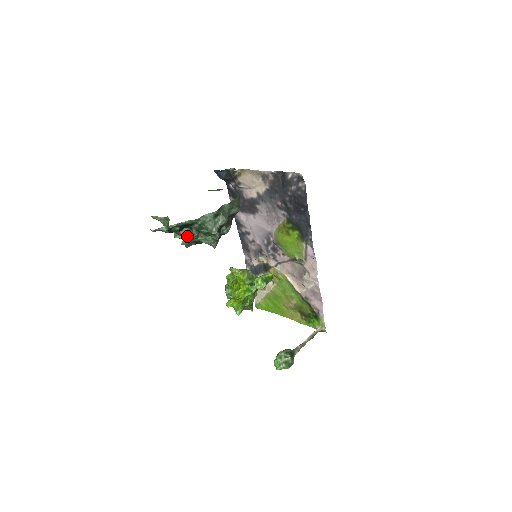
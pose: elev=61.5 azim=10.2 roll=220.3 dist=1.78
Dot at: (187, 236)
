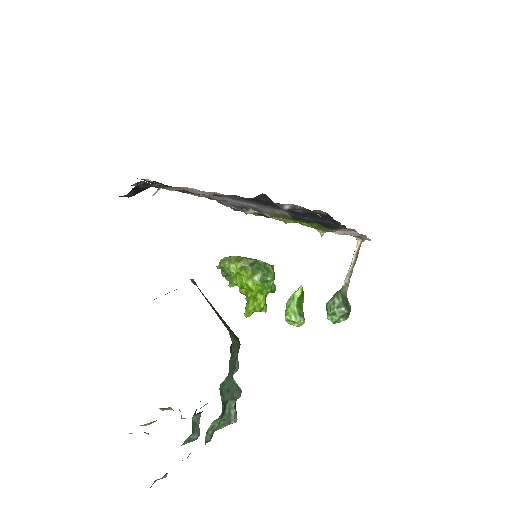
Dot at: (194, 440)
